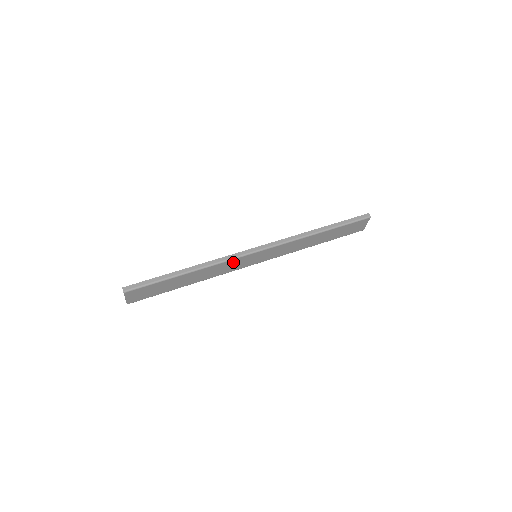
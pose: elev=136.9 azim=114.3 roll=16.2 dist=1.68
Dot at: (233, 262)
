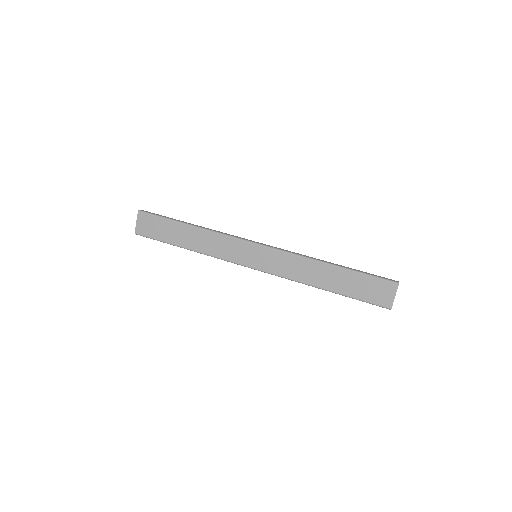
Dot at: (231, 243)
